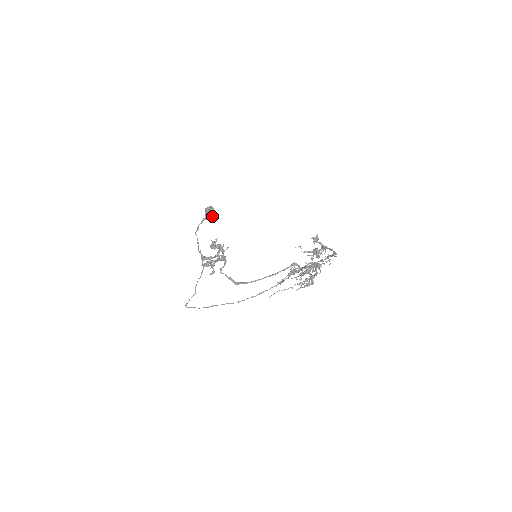
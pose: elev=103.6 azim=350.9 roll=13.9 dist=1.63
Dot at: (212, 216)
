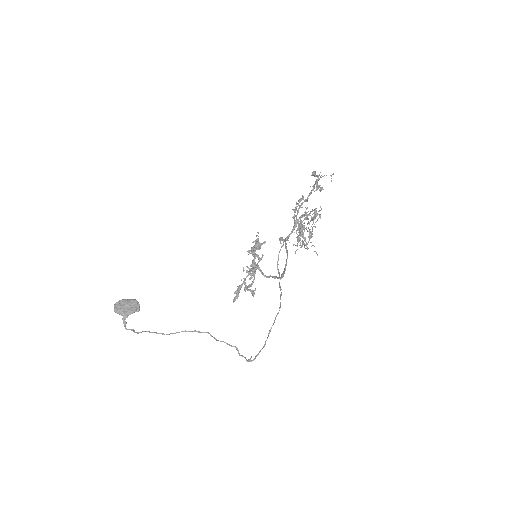
Dot at: (136, 303)
